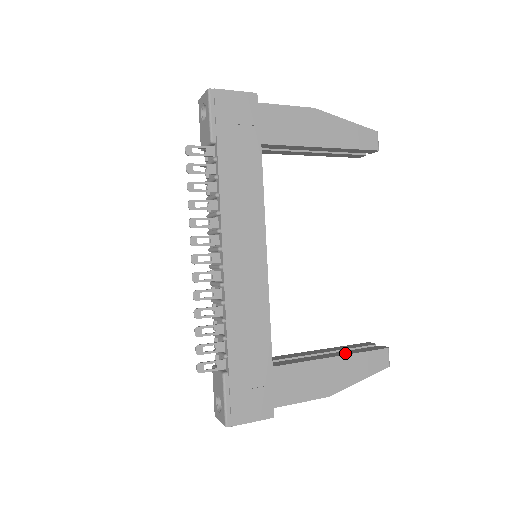
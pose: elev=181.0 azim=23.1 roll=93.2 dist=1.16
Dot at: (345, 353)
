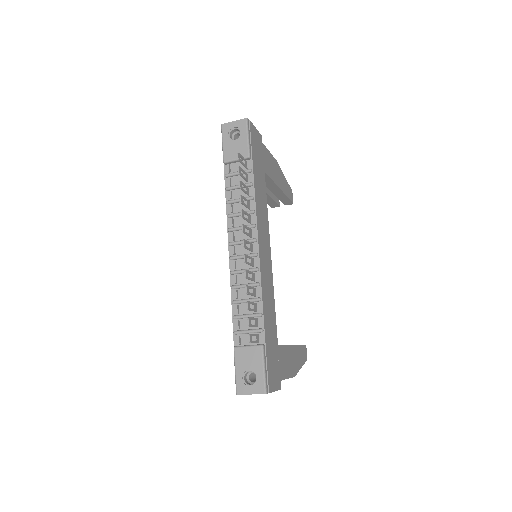
Dot at: occluded
